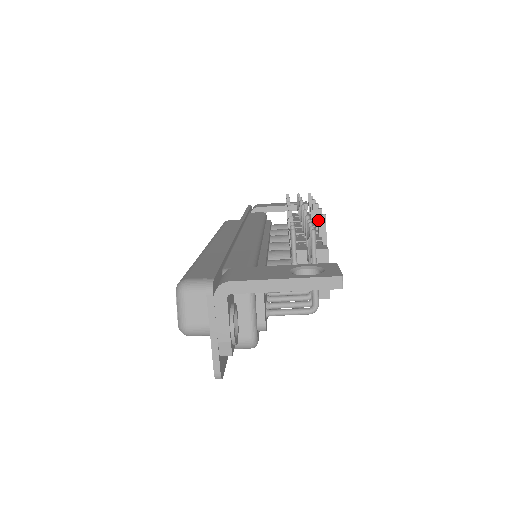
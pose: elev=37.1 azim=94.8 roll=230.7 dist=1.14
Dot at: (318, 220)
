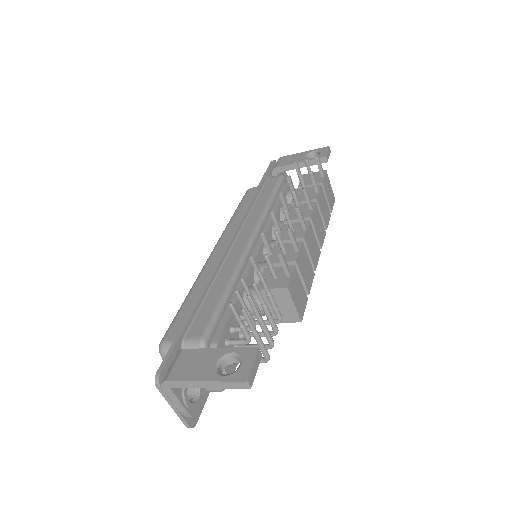
Dot at: occluded
